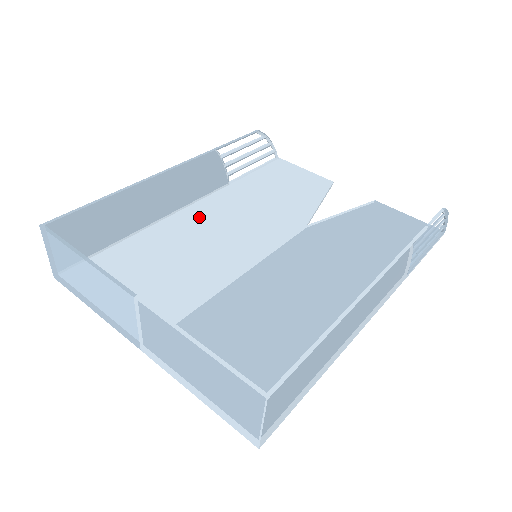
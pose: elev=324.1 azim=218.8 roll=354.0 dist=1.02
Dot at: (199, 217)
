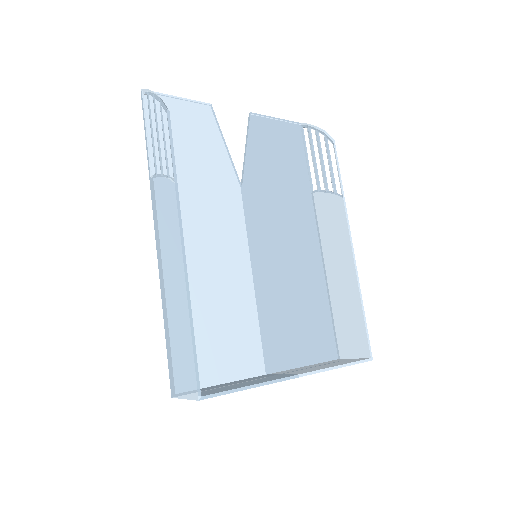
Dot at: occluded
